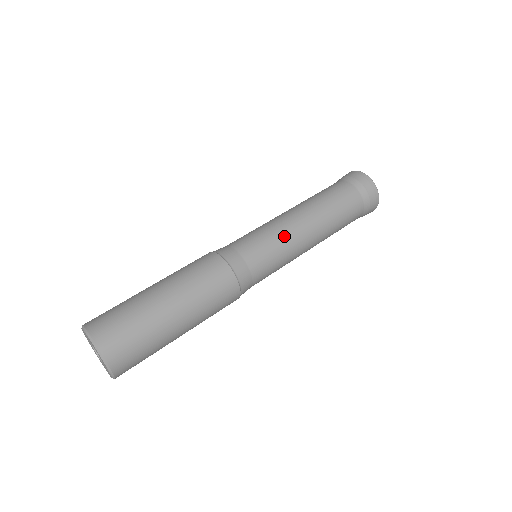
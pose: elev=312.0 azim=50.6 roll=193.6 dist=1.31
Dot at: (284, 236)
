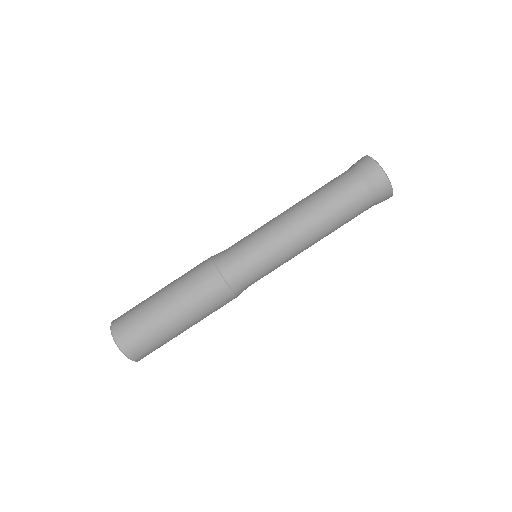
Dot at: (271, 235)
